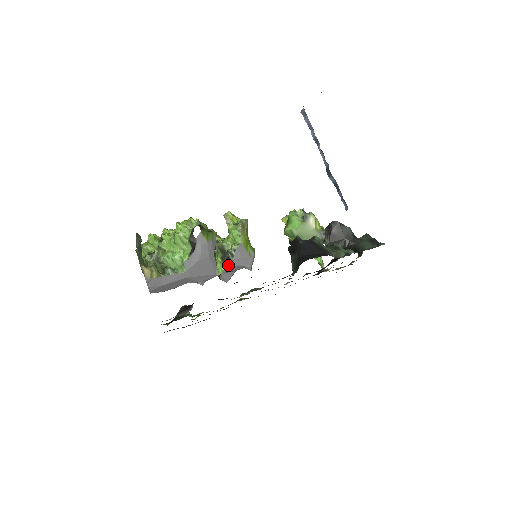
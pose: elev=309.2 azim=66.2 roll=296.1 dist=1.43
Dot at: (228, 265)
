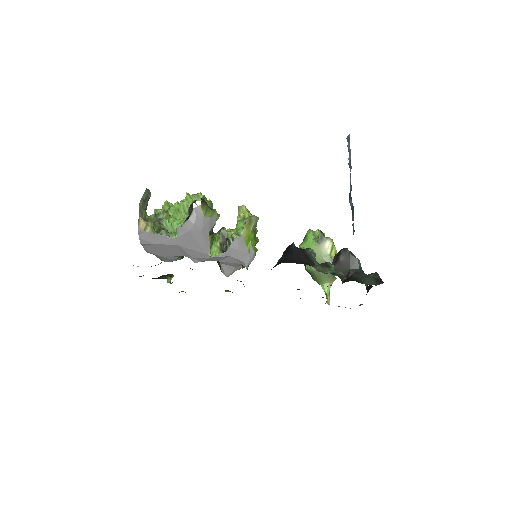
Dot at: (223, 252)
